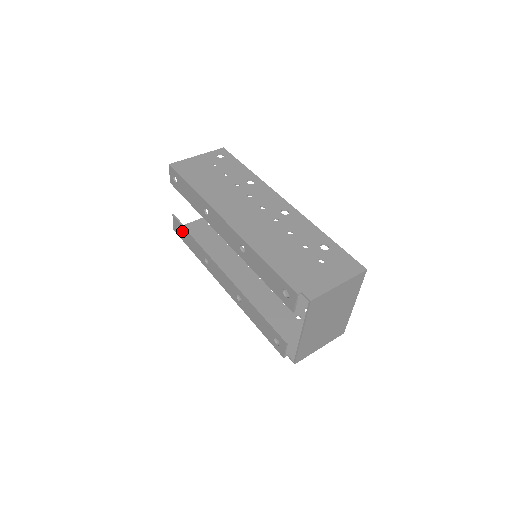
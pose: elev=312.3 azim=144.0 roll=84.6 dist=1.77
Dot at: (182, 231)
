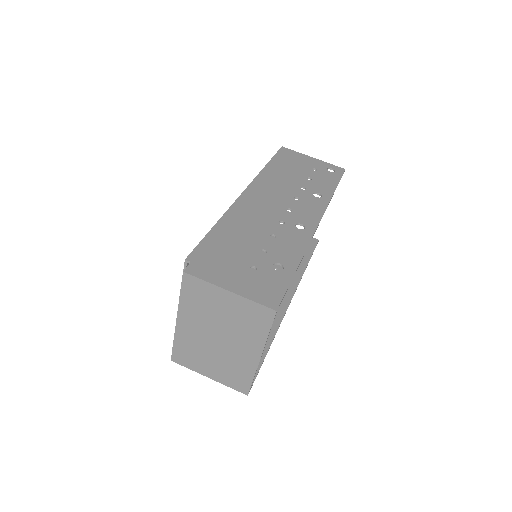
Dot at: occluded
